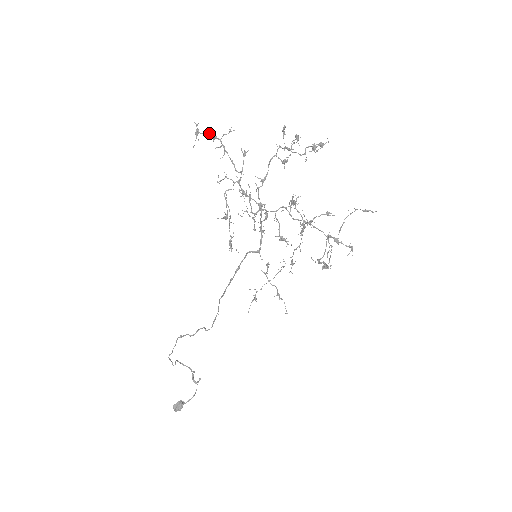
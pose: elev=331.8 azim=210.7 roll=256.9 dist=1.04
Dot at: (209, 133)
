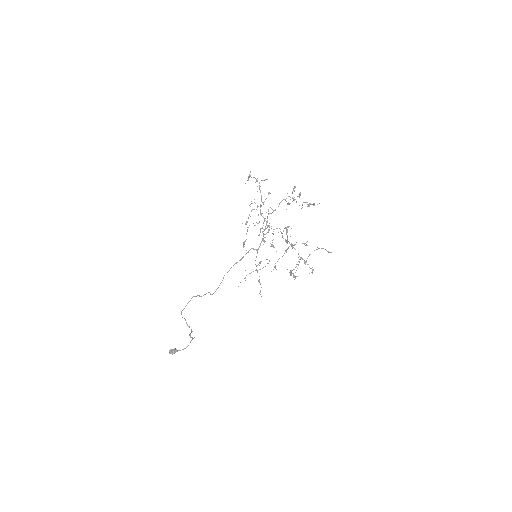
Dot at: (255, 178)
